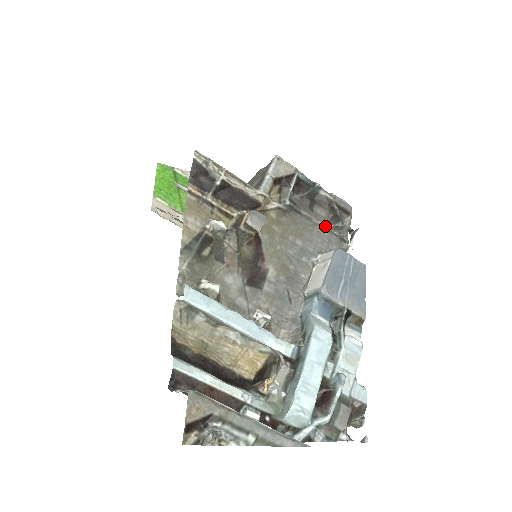
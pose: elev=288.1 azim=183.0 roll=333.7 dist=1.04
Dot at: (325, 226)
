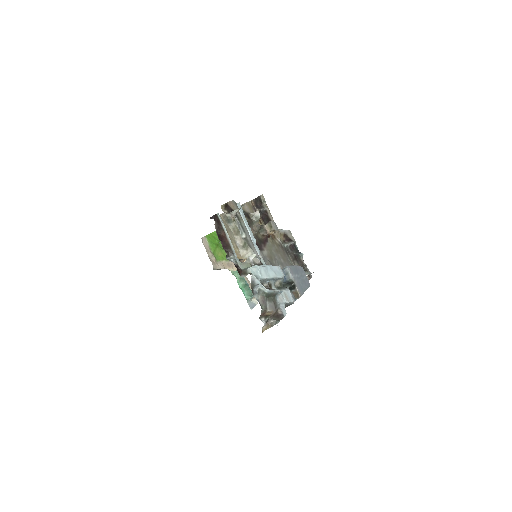
Dot at: occluded
